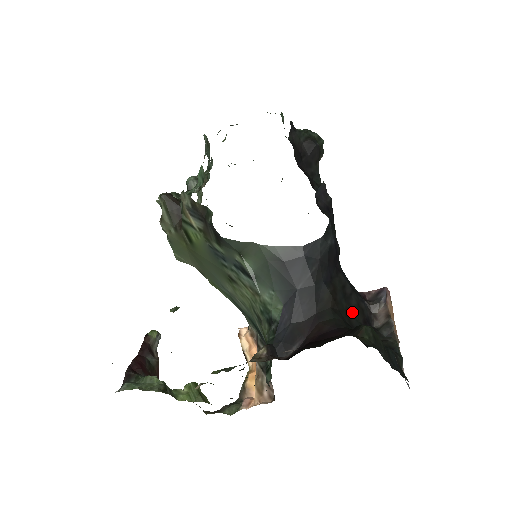
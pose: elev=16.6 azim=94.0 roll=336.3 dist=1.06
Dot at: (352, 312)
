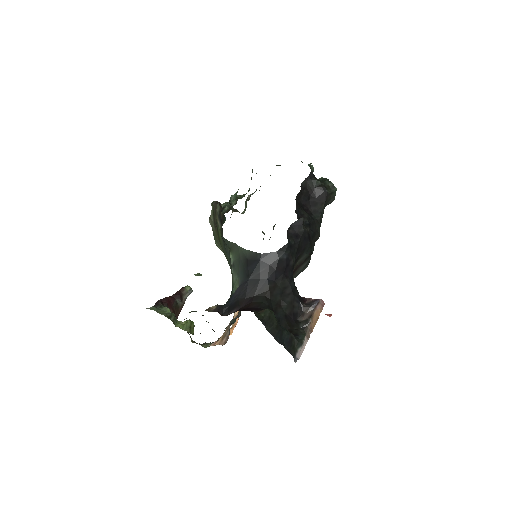
Dot at: (283, 305)
